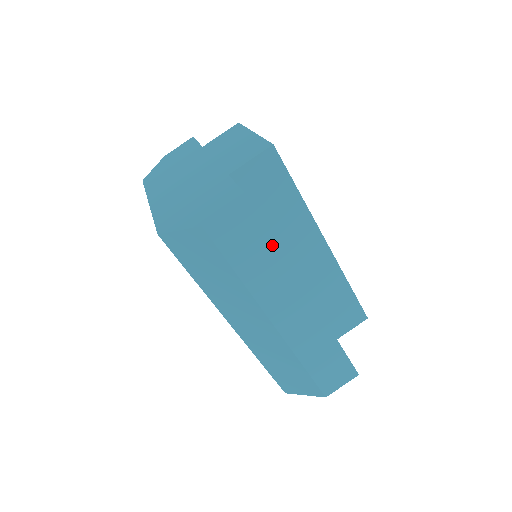
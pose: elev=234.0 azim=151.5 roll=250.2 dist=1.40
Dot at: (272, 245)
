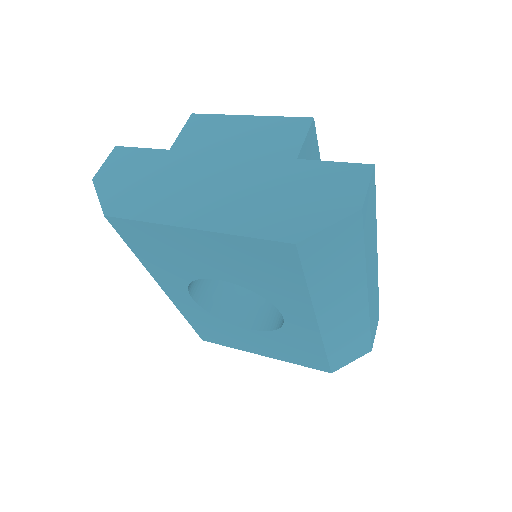
Dot at: (375, 213)
